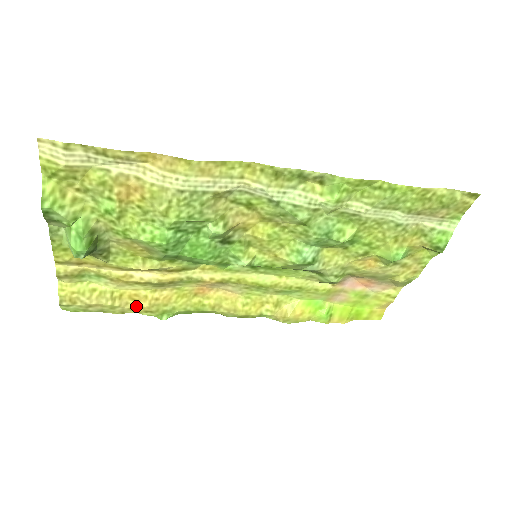
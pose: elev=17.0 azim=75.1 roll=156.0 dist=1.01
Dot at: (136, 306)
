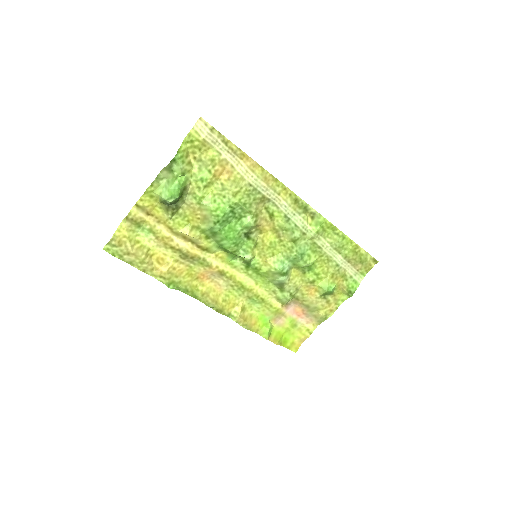
Dot at: (156, 269)
